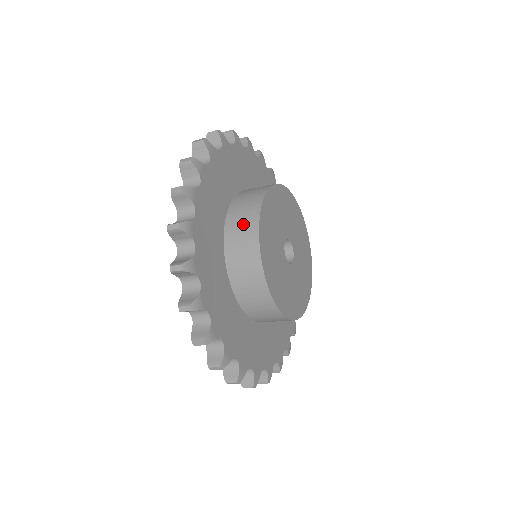
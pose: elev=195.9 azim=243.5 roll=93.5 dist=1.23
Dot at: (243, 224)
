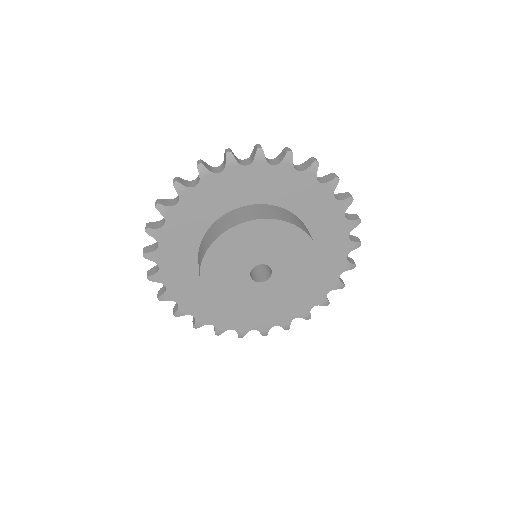
Dot at: (200, 255)
